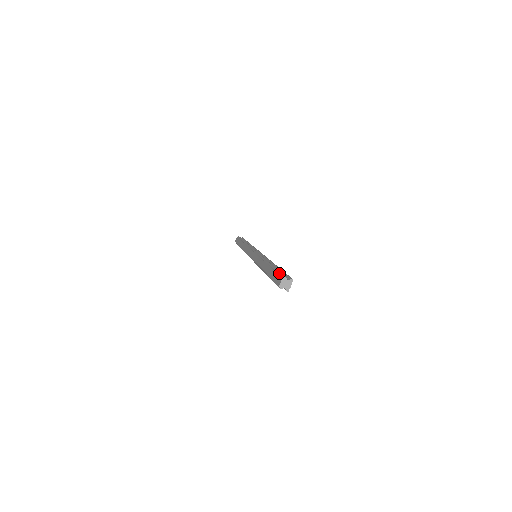
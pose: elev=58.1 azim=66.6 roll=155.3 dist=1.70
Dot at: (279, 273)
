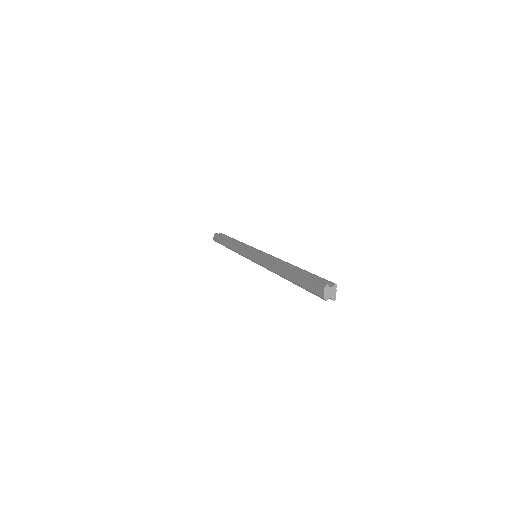
Dot at: (314, 280)
